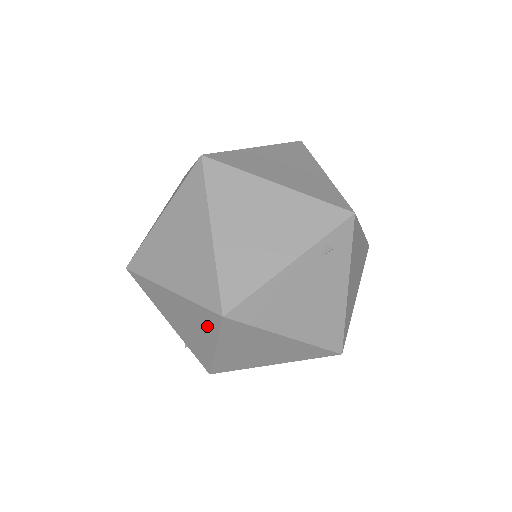
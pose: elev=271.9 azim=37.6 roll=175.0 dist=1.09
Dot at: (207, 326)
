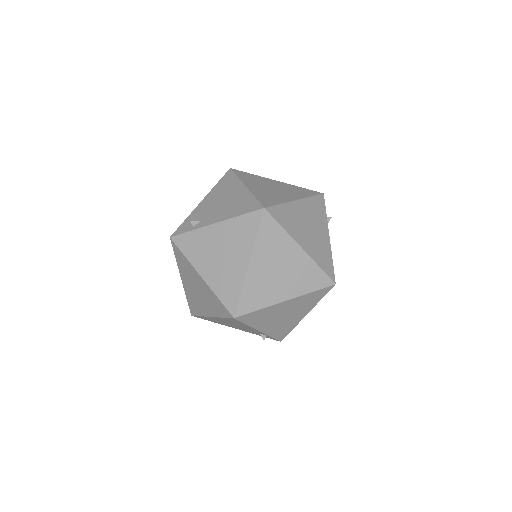
Dot at: (312, 302)
